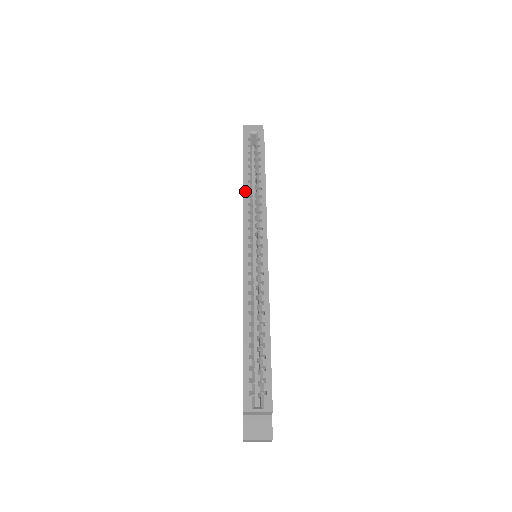
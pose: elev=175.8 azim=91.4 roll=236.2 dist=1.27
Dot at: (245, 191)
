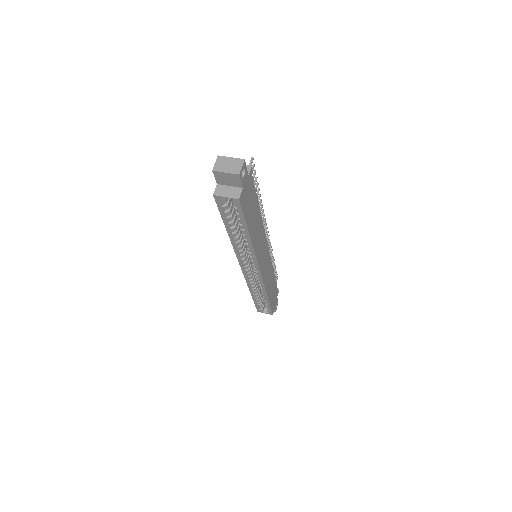
Dot at: (233, 243)
